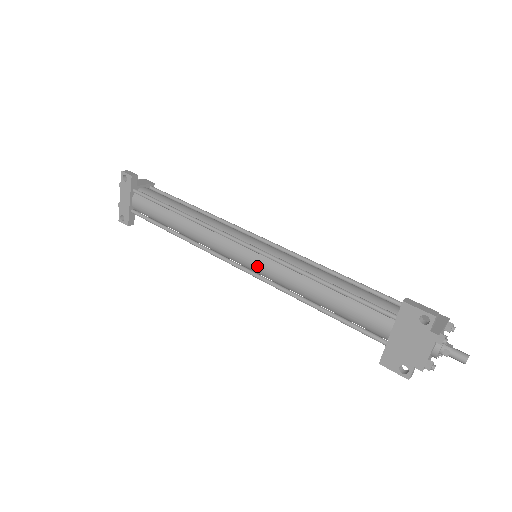
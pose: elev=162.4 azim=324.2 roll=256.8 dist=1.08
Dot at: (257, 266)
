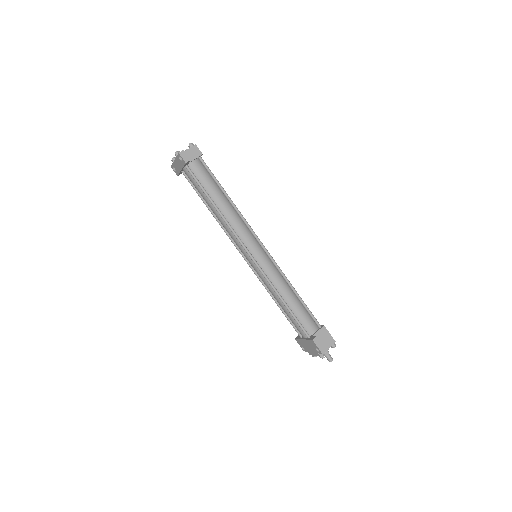
Dot at: occluded
